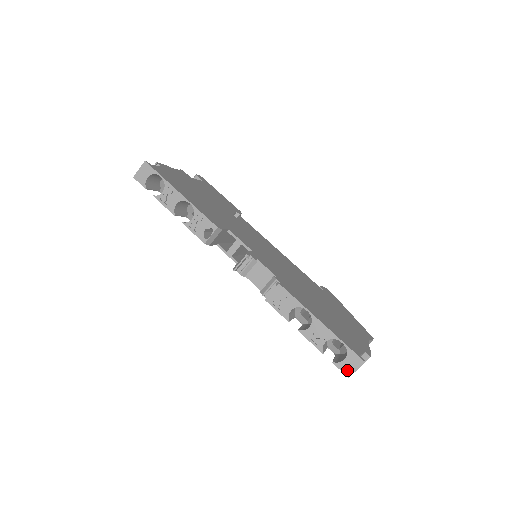
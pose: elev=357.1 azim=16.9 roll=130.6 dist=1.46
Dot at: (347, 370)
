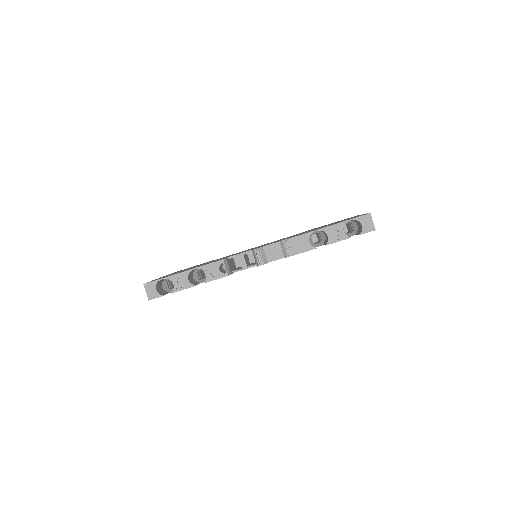
Dot at: (370, 228)
